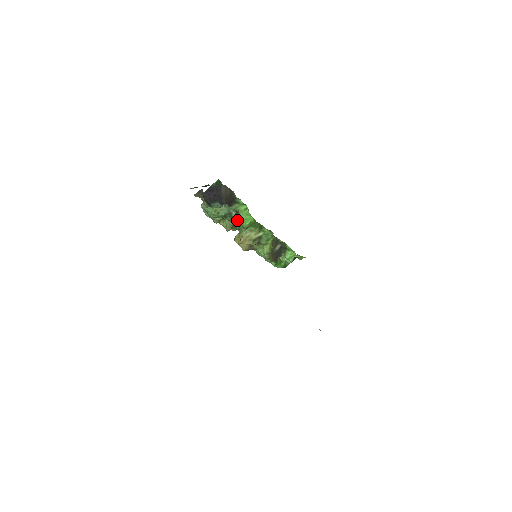
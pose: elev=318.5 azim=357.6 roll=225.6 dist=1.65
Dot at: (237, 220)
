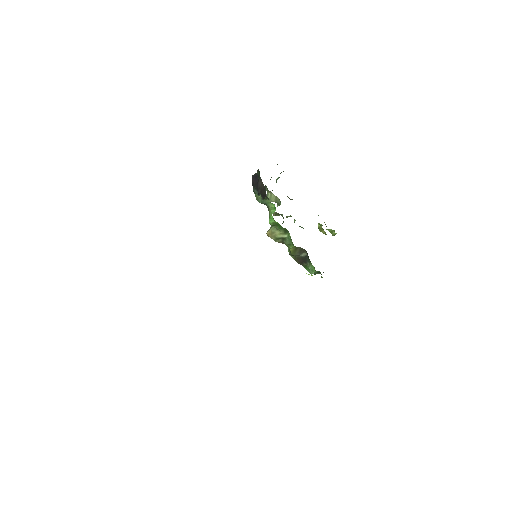
Dot at: occluded
